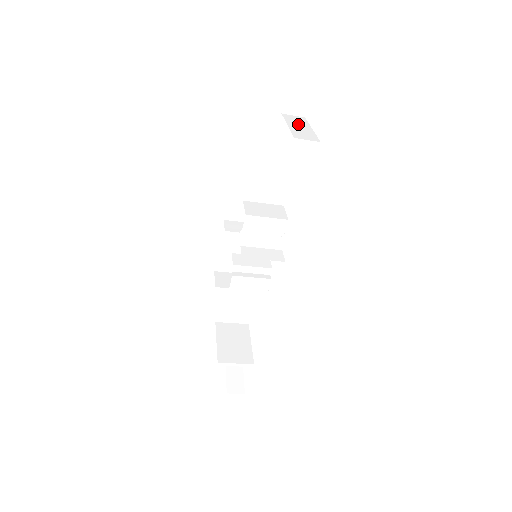
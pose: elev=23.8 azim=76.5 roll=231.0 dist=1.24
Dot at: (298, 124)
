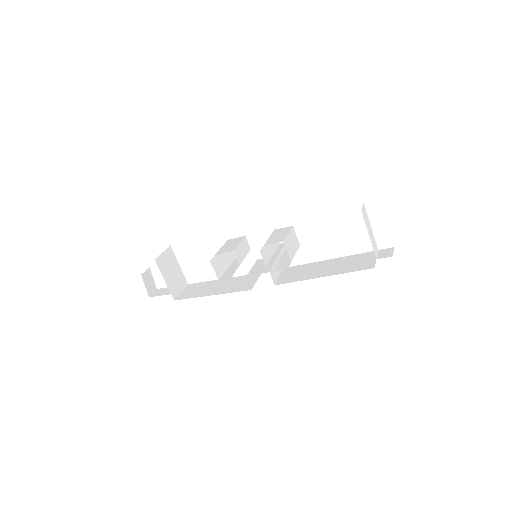
Dot at: (369, 226)
